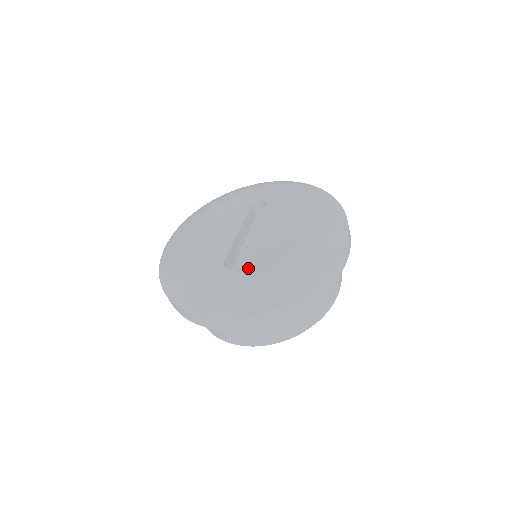
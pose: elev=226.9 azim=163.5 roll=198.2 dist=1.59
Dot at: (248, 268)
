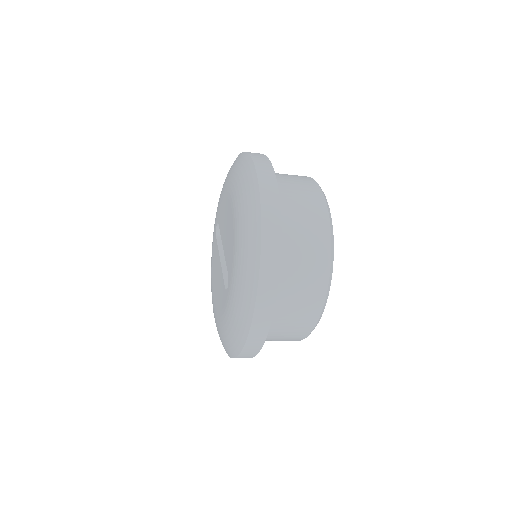
Dot at: (231, 270)
